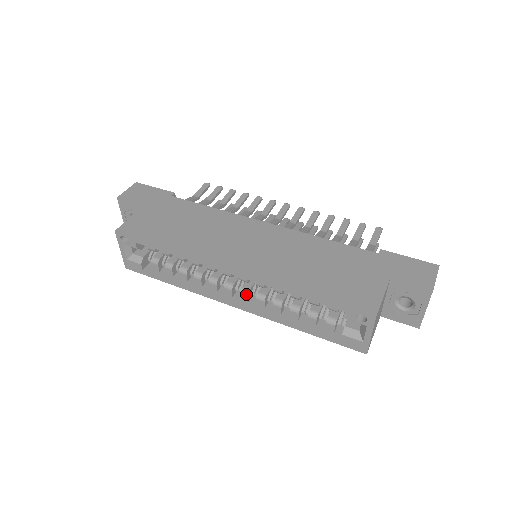
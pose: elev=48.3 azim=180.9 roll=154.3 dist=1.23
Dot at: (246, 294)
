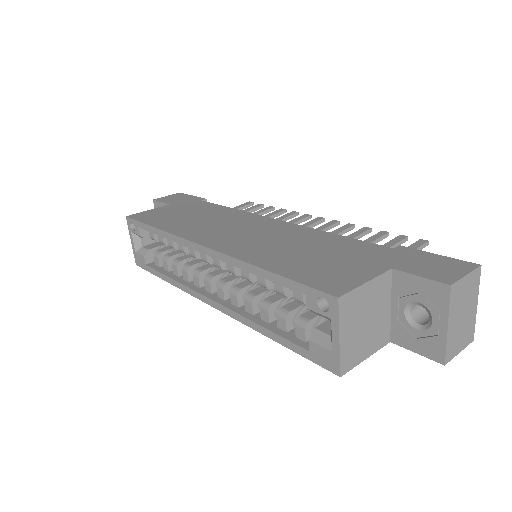
Dot at: (222, 287)
